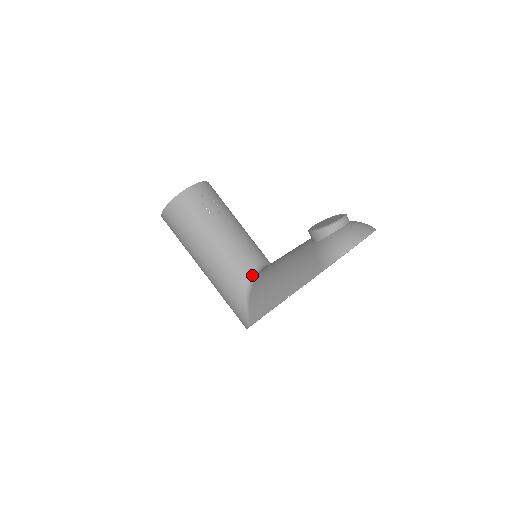
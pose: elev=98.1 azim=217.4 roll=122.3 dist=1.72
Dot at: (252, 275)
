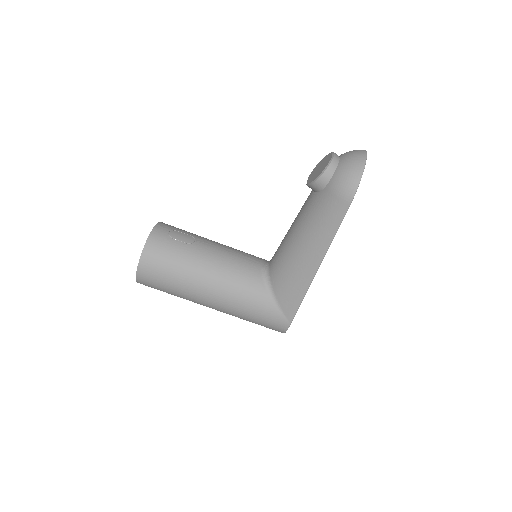
Dot at: (264, 275)
